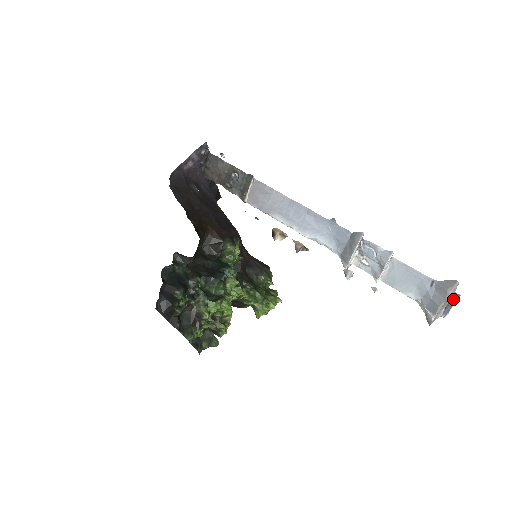
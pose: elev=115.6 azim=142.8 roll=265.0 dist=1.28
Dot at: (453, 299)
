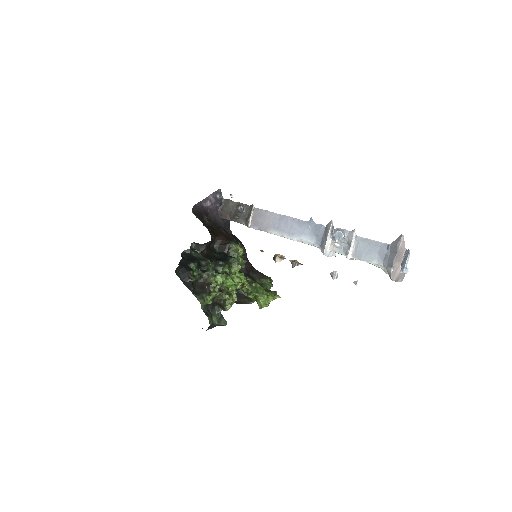
Dot at: (405, 255)
